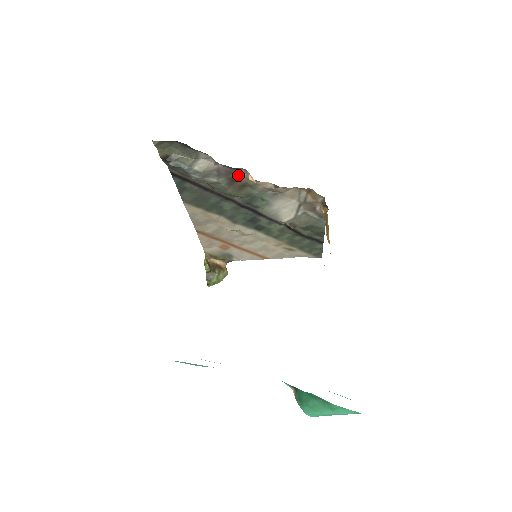
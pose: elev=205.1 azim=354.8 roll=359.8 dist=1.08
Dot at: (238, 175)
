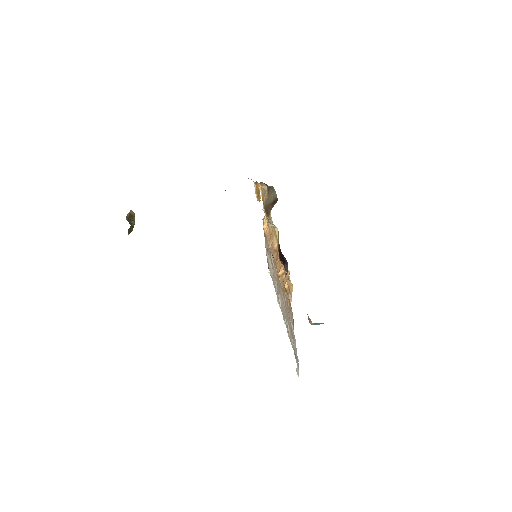
Dot at: occluded
